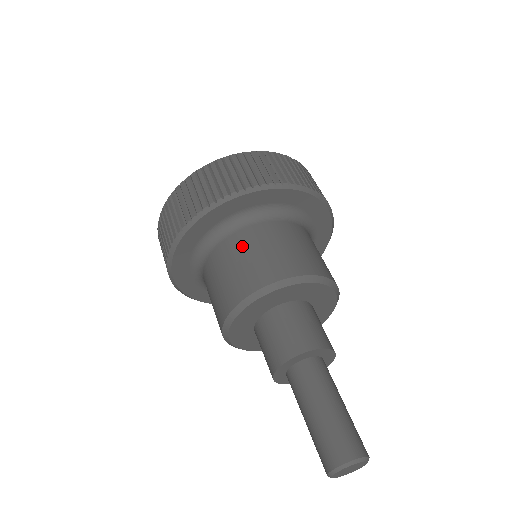
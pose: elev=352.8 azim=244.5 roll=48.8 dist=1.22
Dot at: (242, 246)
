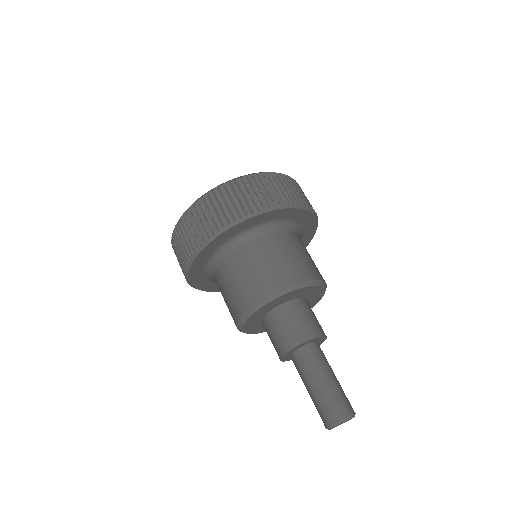
Dot at: (235, 269)
